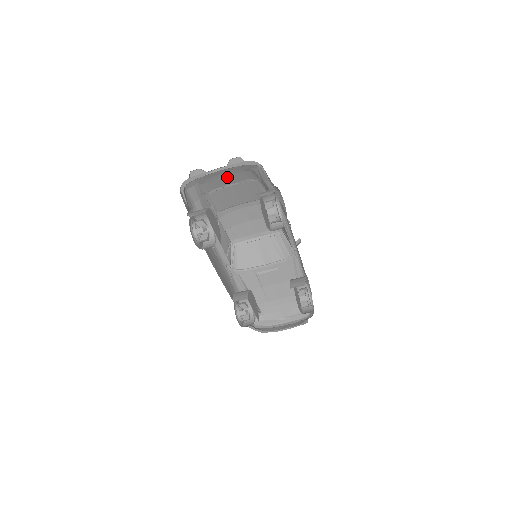
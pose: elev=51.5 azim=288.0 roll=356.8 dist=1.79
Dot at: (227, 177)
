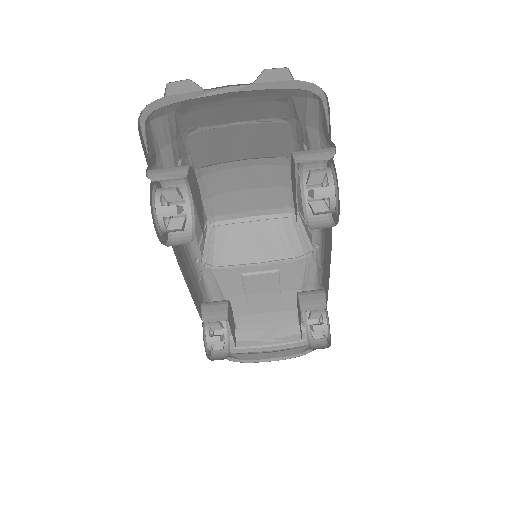
Dot at: (236, 107)
